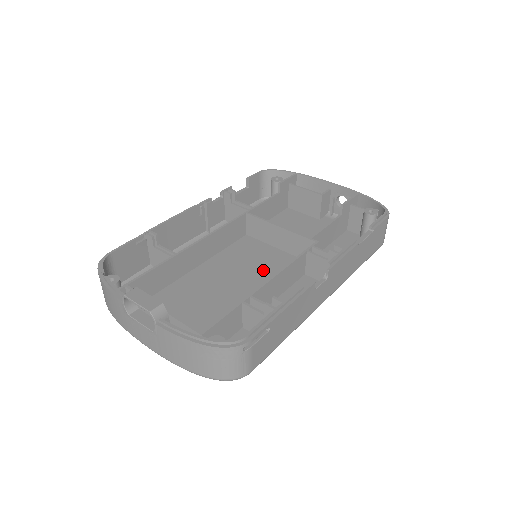
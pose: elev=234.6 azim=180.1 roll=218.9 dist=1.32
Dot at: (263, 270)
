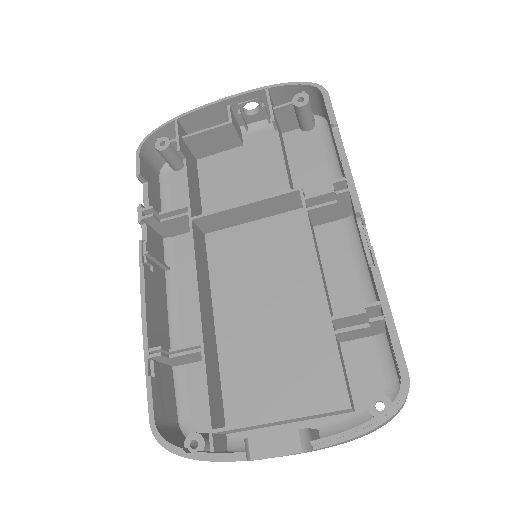
Dot at: (274, 261)
